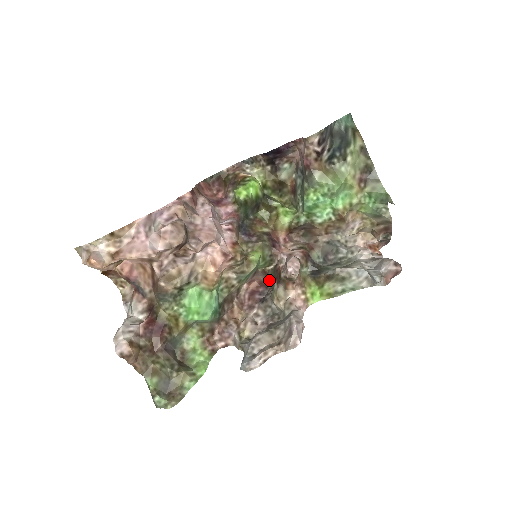
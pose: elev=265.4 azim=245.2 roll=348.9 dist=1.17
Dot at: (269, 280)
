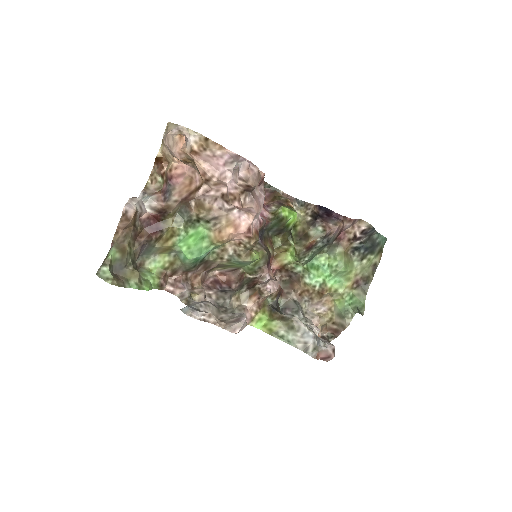
Dot at: (238, 284)
